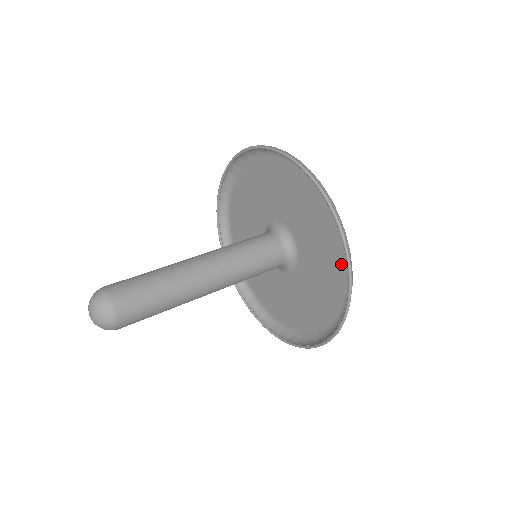
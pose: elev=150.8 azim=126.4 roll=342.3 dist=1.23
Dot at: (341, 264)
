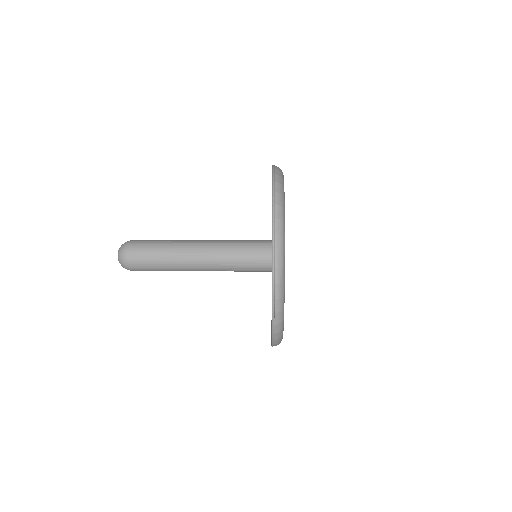
Dot at: occluded
